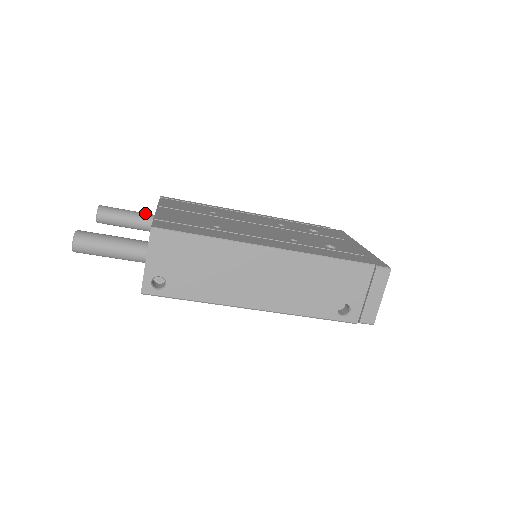
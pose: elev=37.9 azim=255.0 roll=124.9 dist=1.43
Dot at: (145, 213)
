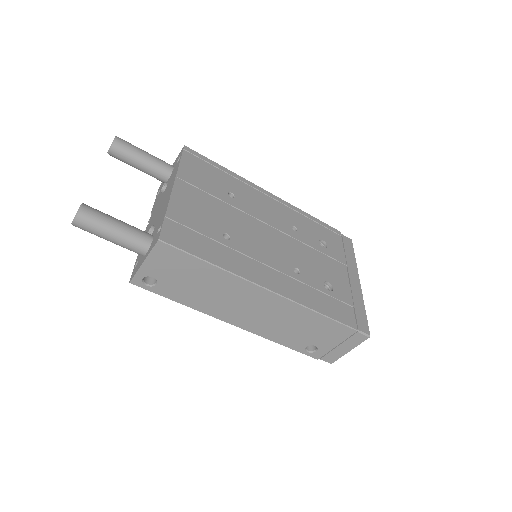
Dot at: (162, 162)
